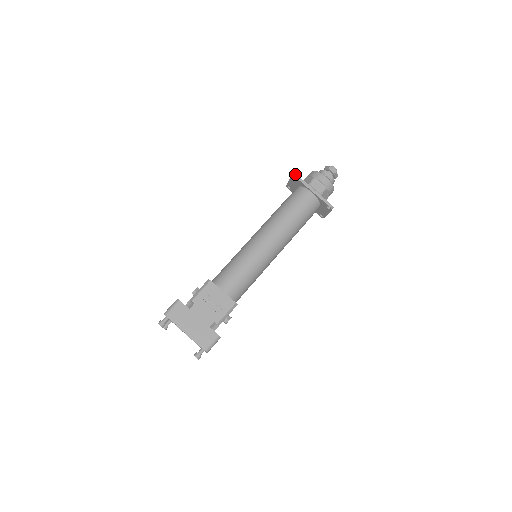
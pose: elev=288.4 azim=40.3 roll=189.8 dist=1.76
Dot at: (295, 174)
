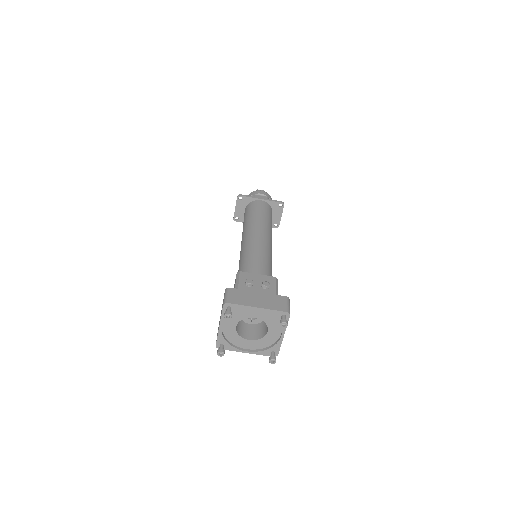
Dot at: (239, 194)
